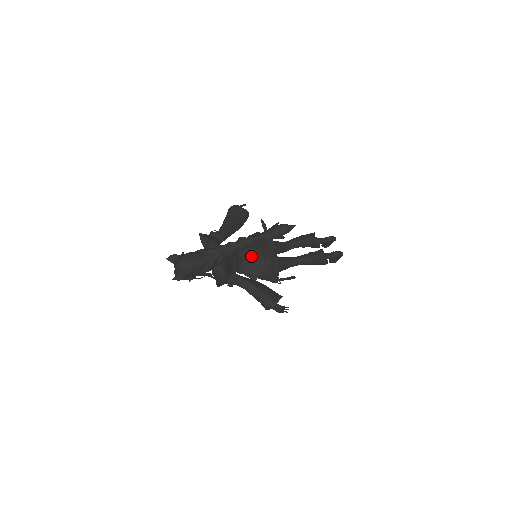
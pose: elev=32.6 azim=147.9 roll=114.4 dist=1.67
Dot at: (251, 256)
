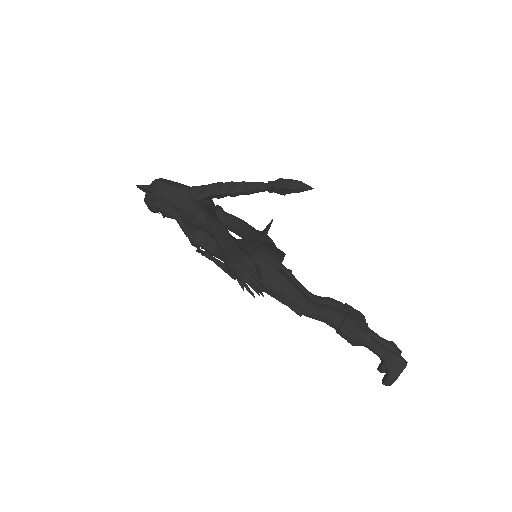
Dot at: (247, 240)
